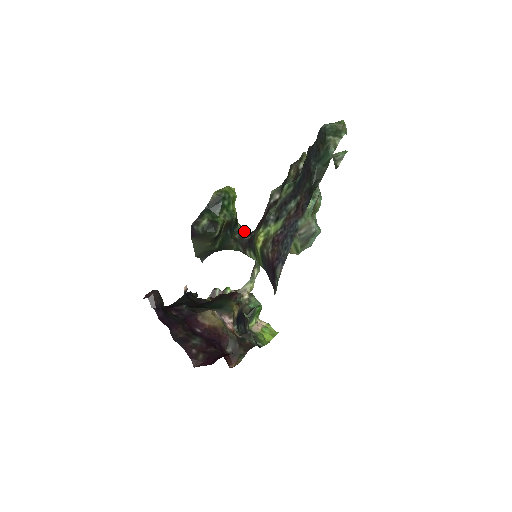
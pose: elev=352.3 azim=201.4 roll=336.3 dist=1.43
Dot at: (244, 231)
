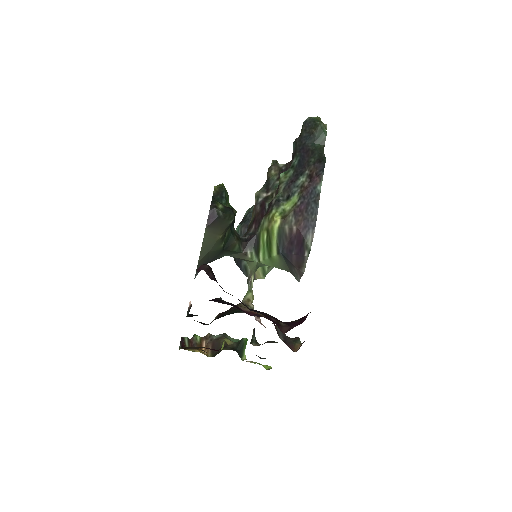
Dot at: occluded
